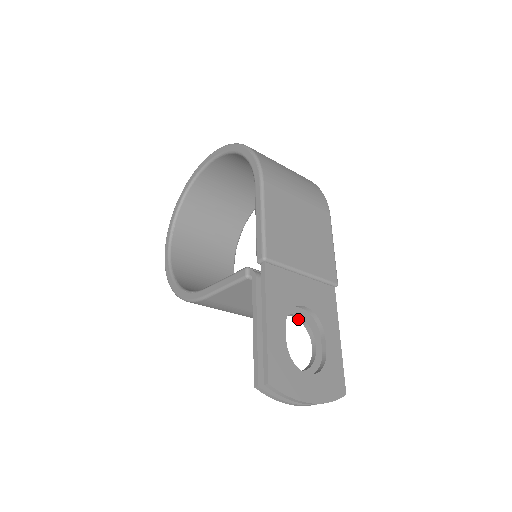
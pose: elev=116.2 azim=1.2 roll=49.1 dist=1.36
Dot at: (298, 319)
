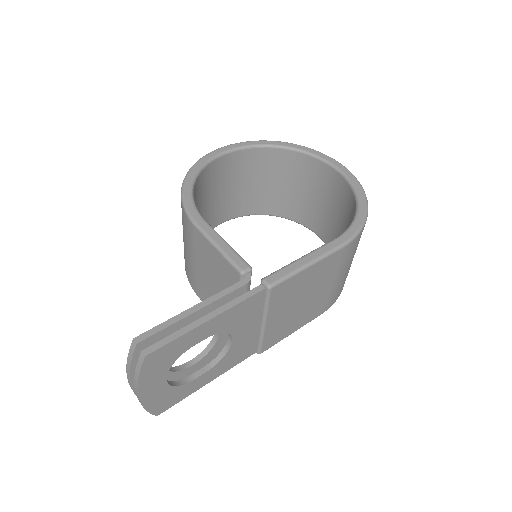
Dot at: (214, 336)
